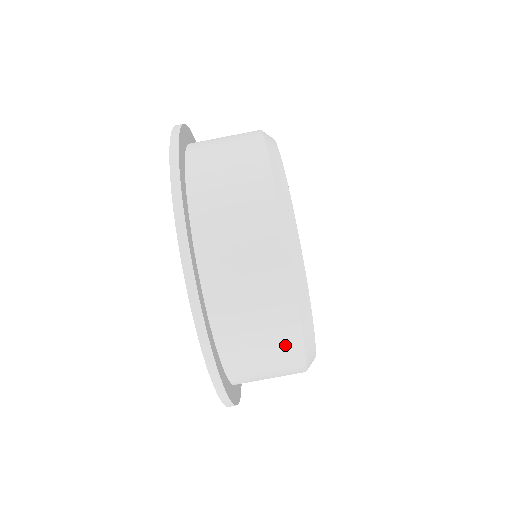
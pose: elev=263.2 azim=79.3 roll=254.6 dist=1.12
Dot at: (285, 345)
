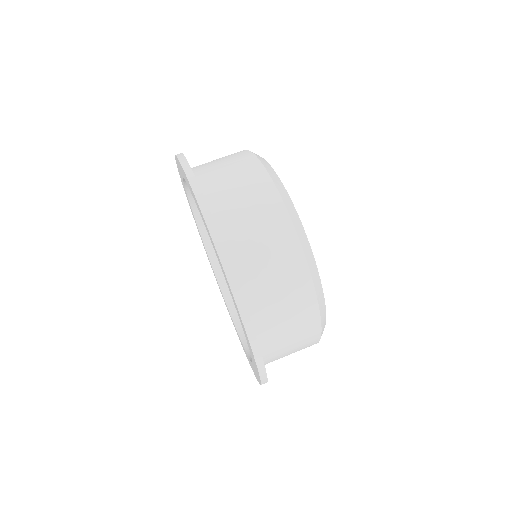
Dot at: (269, 209)
